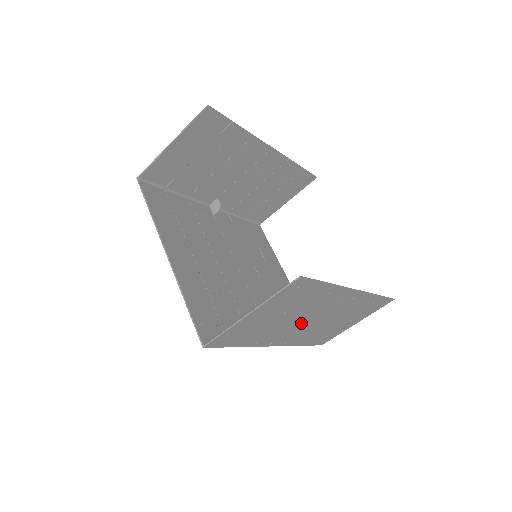
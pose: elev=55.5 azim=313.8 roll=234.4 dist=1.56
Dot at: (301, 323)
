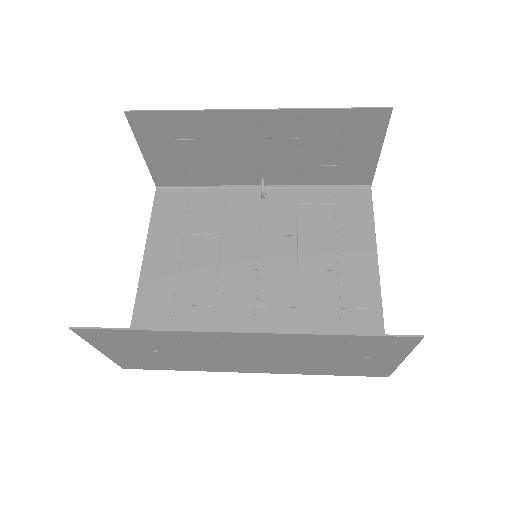
Dot at: (231, 357)
